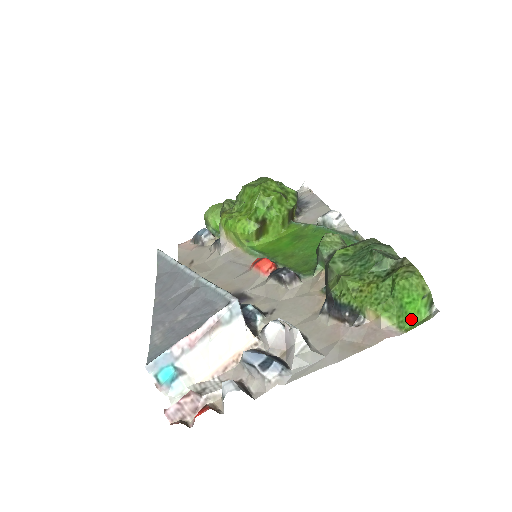
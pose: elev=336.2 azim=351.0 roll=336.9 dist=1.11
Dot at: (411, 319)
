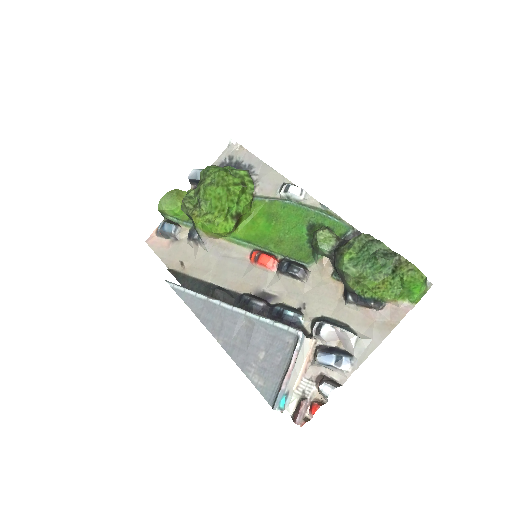
Dot at: (417, 296)
